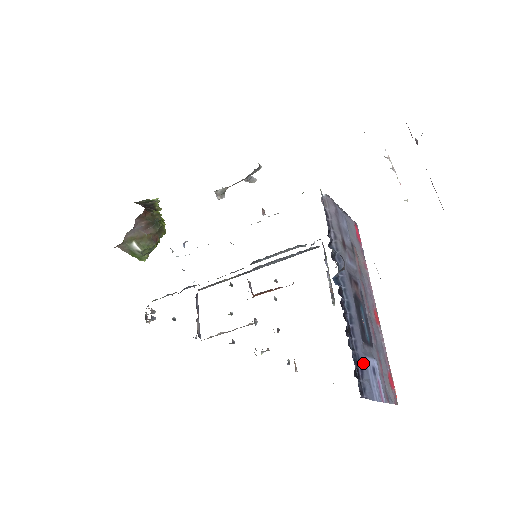
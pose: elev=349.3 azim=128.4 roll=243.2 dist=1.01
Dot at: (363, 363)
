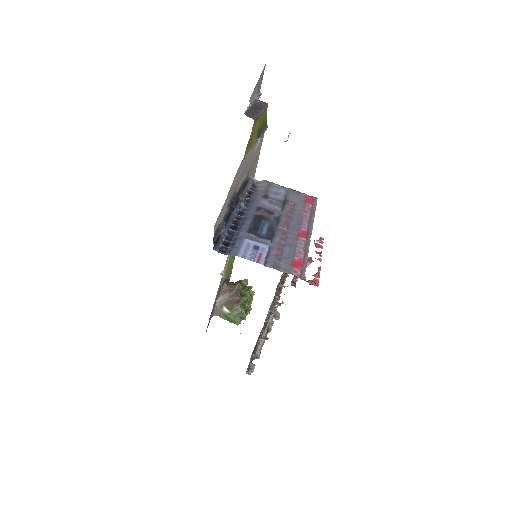
Dot at: (238, 240)
